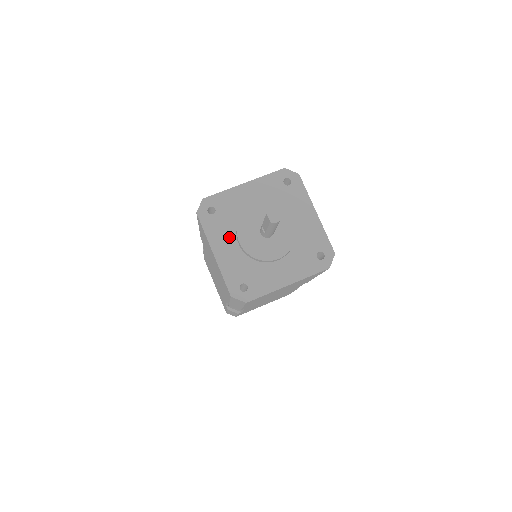
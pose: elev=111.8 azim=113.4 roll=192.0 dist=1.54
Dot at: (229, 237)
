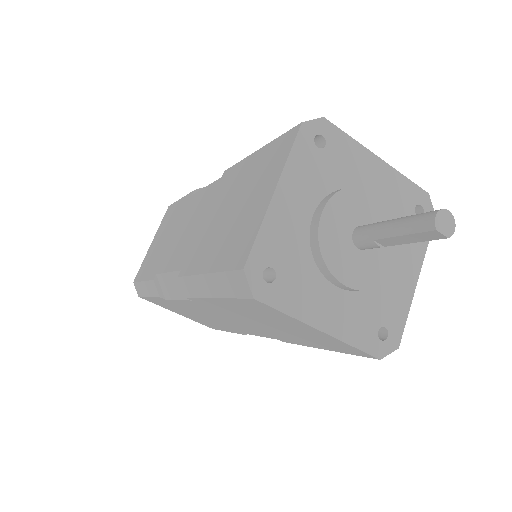
Dot at: (319, 289)
